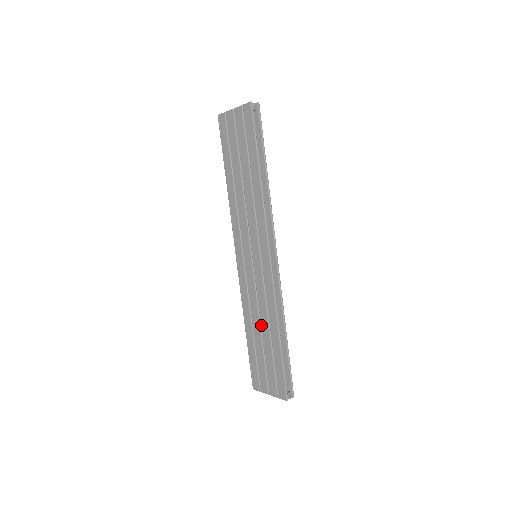
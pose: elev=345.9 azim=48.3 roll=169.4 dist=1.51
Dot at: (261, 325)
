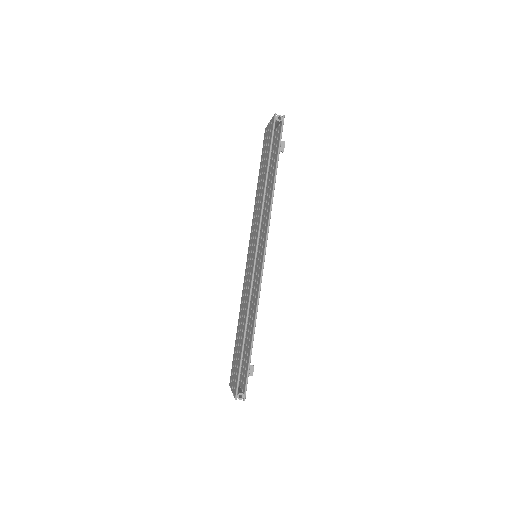
Dot at: (242, 321)
